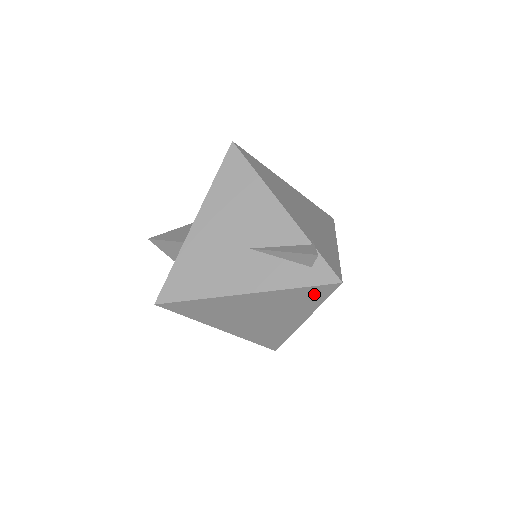
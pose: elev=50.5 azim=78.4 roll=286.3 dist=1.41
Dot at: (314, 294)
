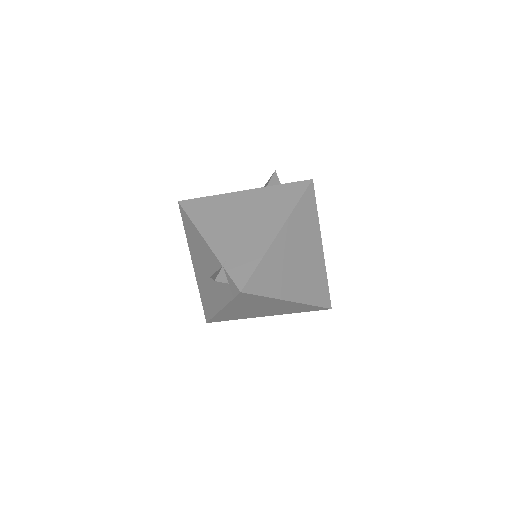
Dot at: (248, 298)
